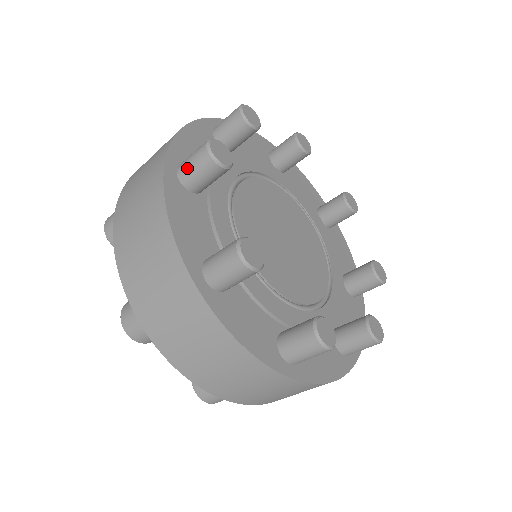
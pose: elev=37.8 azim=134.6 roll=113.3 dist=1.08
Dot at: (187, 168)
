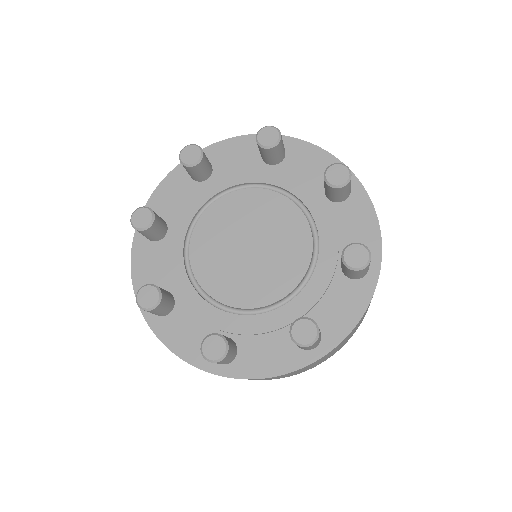
Dot at: occluded
